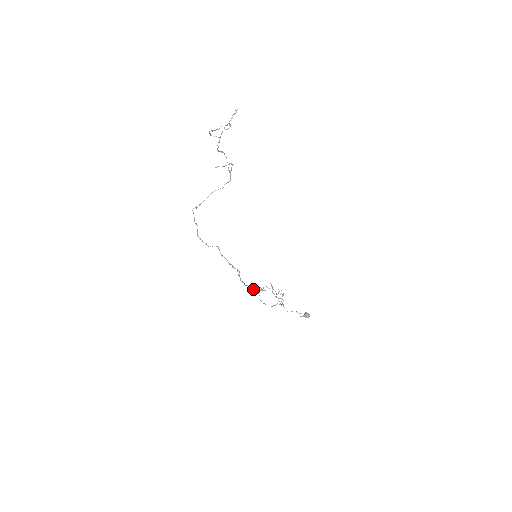
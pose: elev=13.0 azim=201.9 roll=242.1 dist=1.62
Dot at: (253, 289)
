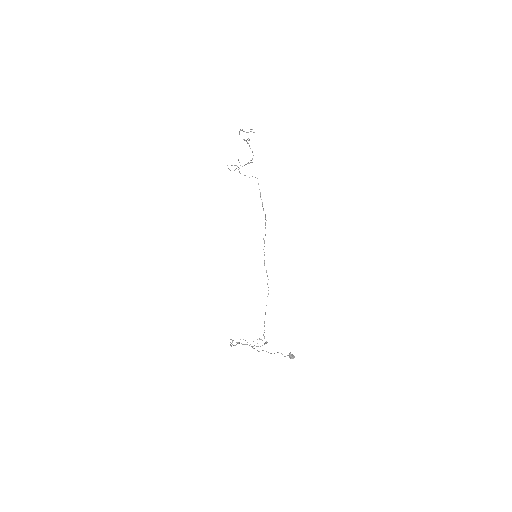
Dot at: occluded
